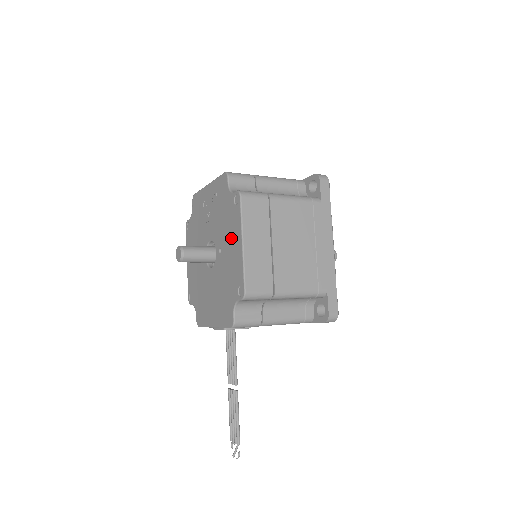
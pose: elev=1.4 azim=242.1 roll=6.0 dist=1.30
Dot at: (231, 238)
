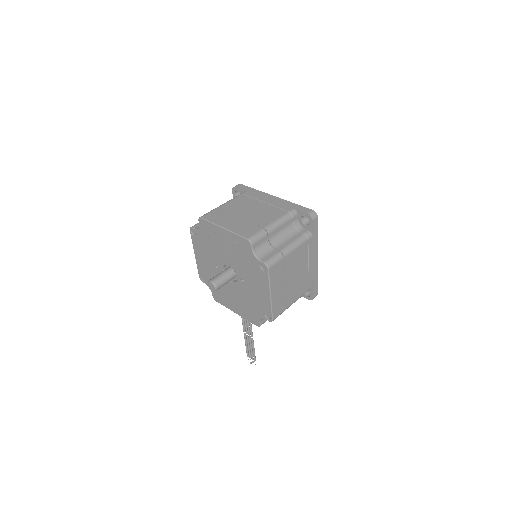
Dot at: (257, 284)
